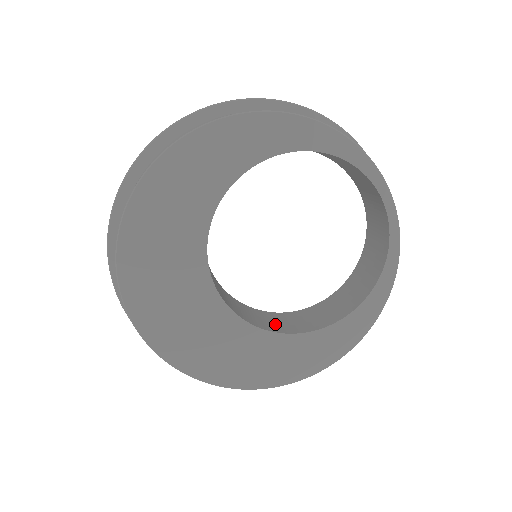
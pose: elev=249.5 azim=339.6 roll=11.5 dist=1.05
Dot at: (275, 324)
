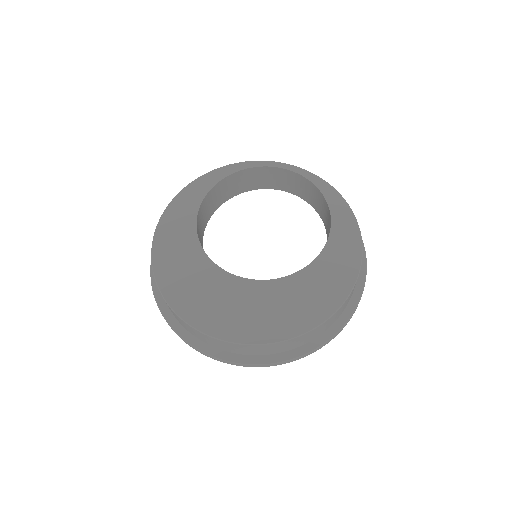
Dot at: occluded
